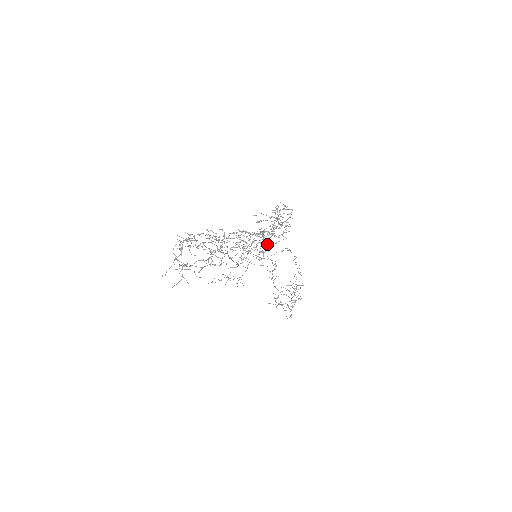
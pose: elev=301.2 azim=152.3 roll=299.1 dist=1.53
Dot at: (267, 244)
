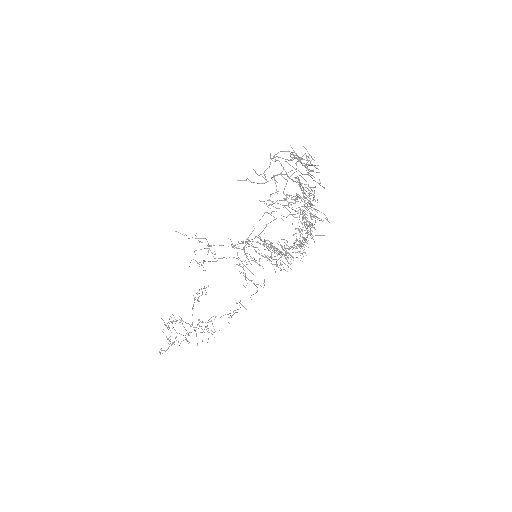
Dot at: occluded
